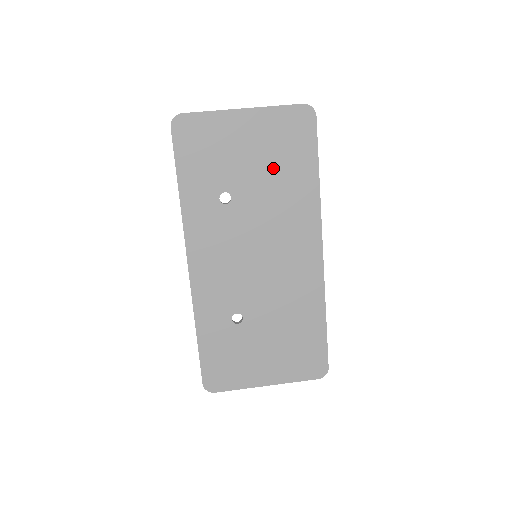
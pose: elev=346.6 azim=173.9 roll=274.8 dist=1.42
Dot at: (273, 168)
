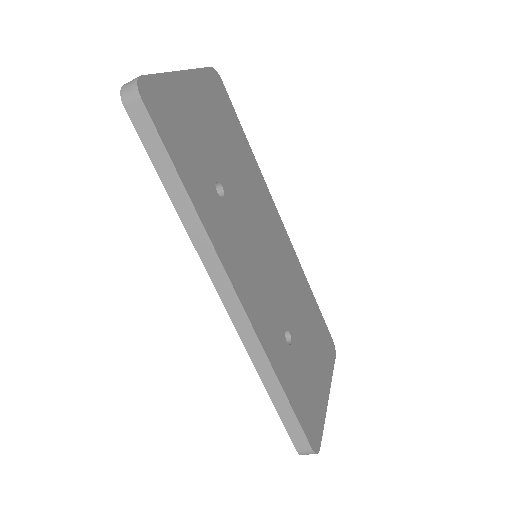
Dot at: (227, 142)
